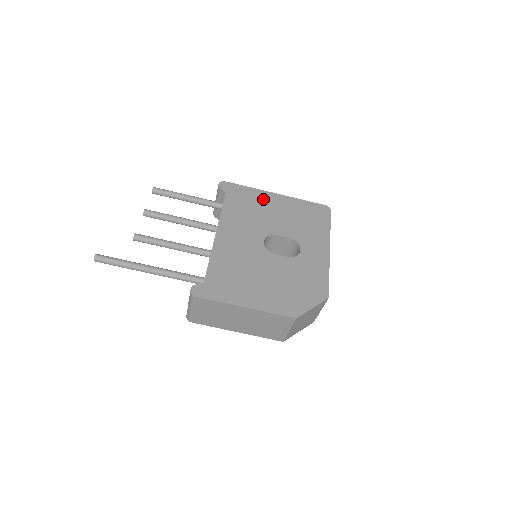
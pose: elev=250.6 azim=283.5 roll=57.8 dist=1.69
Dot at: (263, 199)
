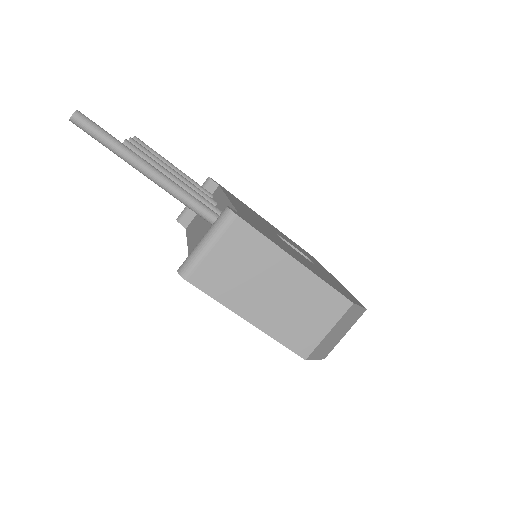
Dot at: occluded
